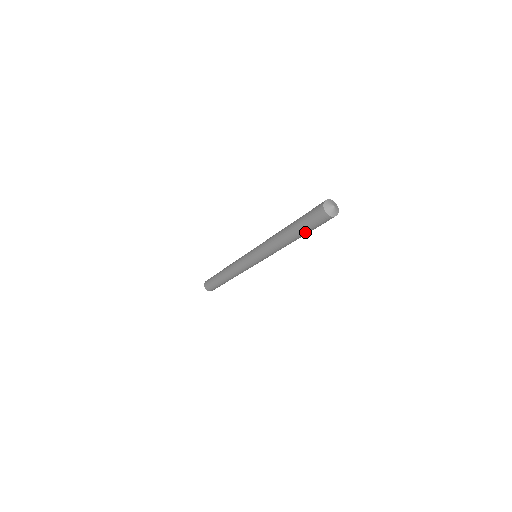
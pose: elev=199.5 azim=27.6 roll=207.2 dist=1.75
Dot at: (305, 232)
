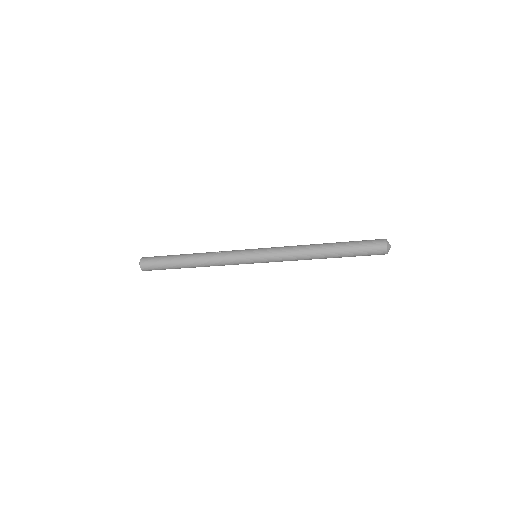
Dot at: (348, 256)
